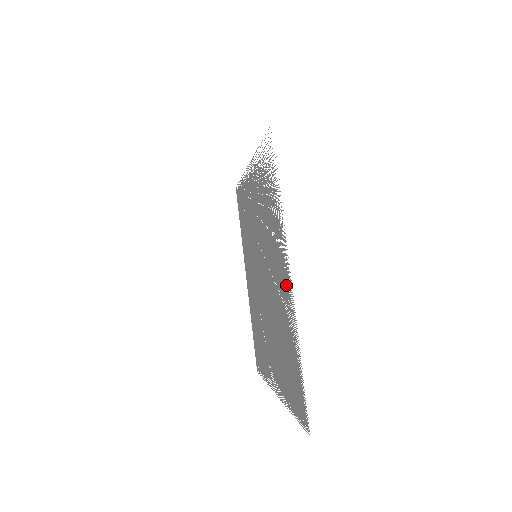
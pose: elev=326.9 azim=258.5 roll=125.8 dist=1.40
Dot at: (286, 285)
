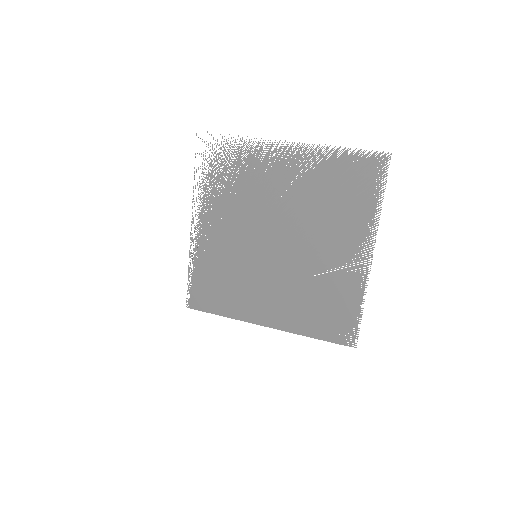
Dot at: (291, 158)
